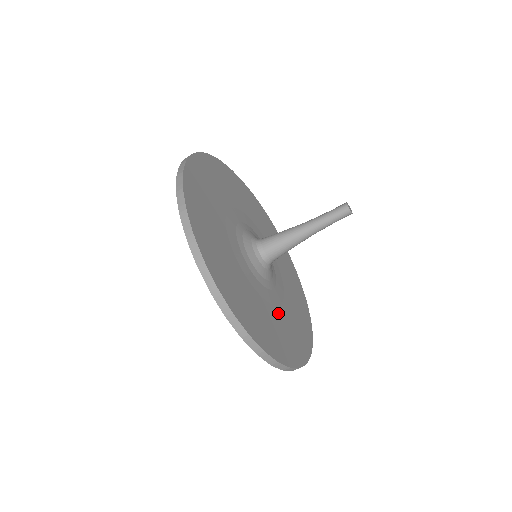
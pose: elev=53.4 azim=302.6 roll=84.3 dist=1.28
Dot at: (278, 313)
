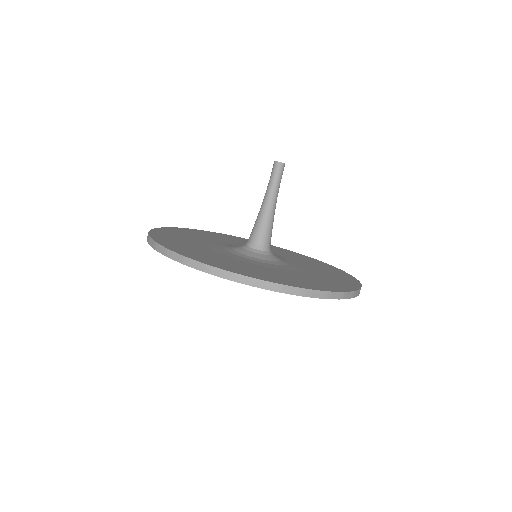
Dot at: (298, 273)
